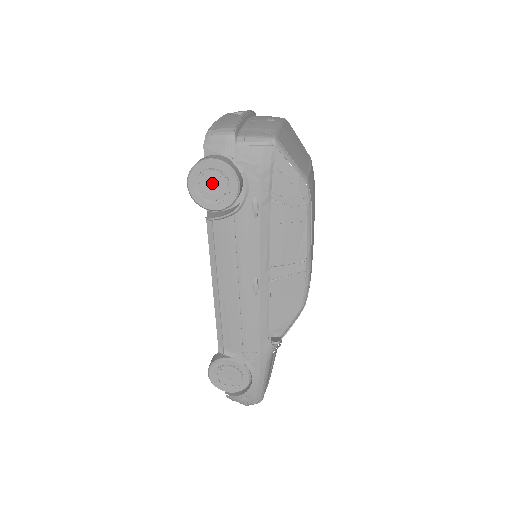
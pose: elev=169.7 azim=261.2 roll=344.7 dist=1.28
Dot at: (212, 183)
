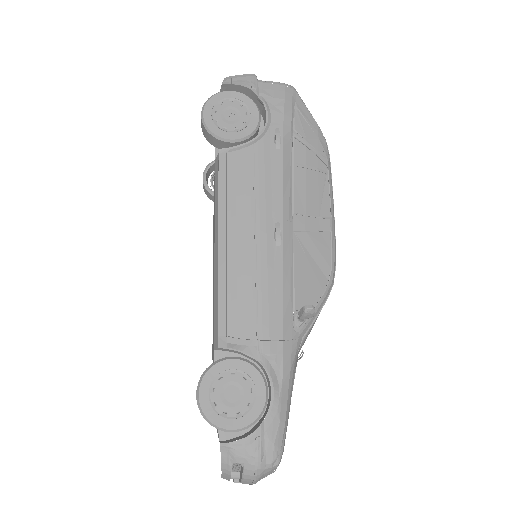
Dot at: (231, 112)
